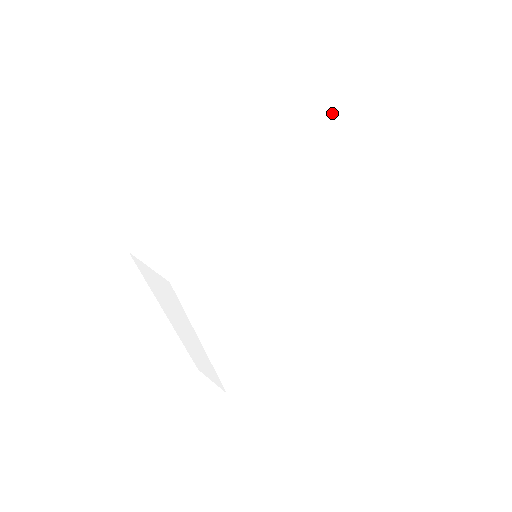
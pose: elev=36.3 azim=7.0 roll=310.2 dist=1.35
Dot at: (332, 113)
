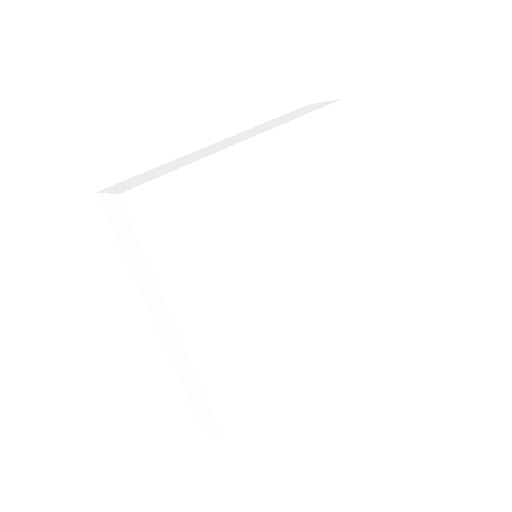
Dot at: (323, 105)
